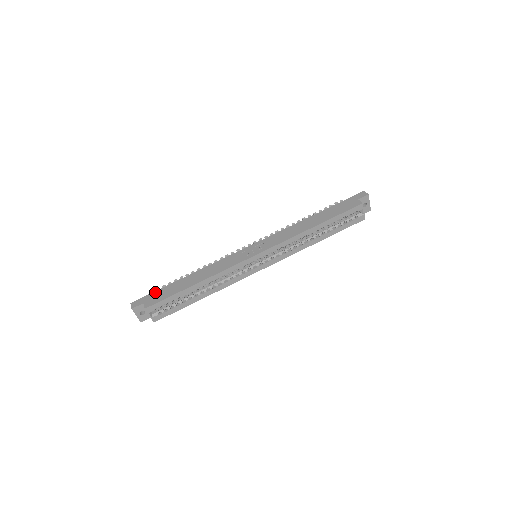
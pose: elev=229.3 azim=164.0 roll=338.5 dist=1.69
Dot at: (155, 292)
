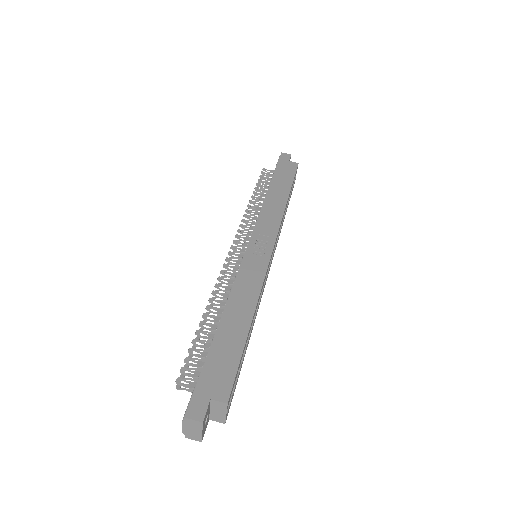
Dot at: (205, 371)
